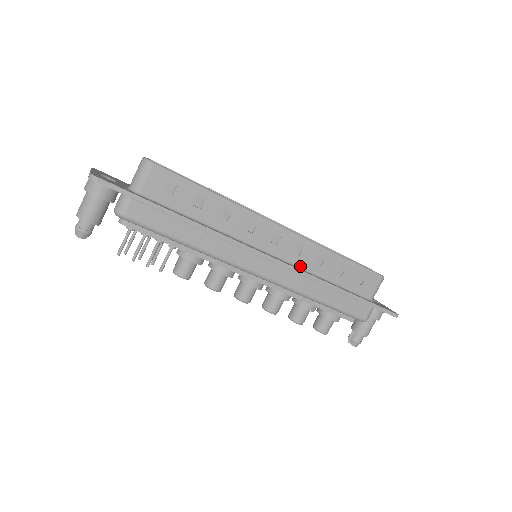
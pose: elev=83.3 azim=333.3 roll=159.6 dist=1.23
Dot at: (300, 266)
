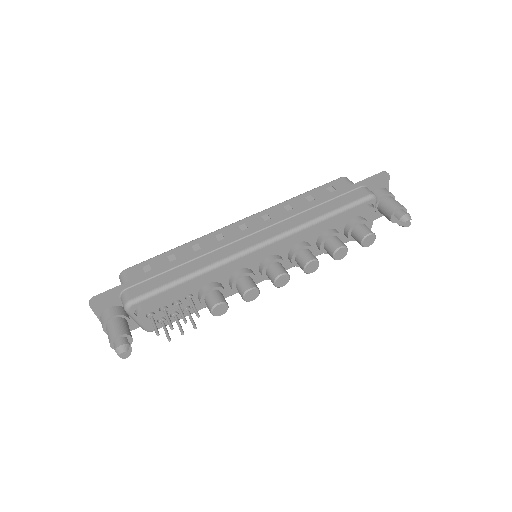
Dot at: occluded
